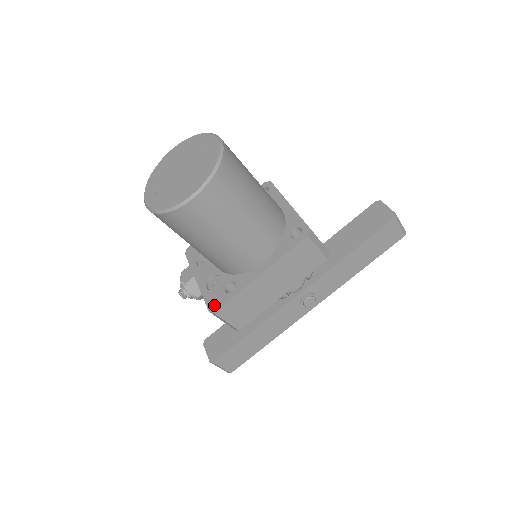
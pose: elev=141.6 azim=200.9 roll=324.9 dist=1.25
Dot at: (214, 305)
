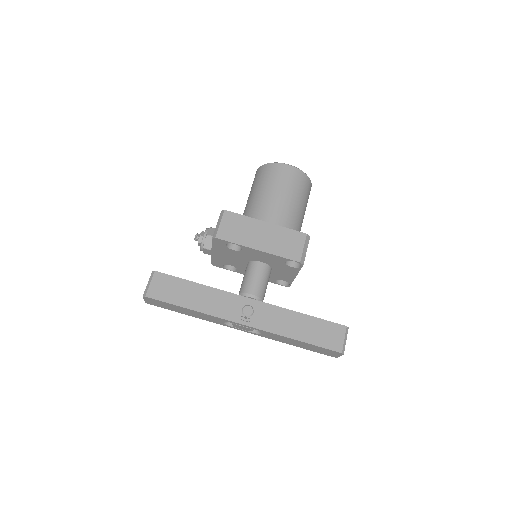
Dot at: occluded
